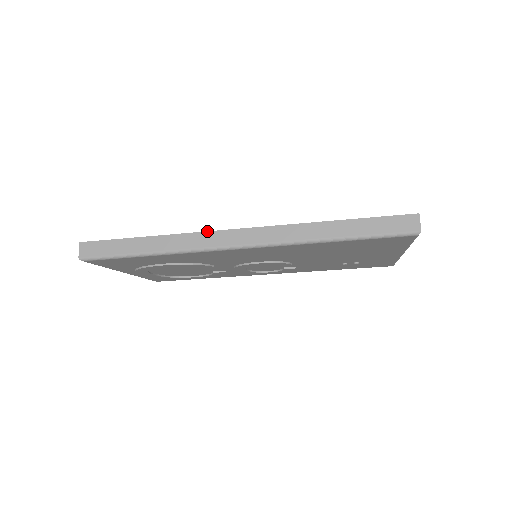
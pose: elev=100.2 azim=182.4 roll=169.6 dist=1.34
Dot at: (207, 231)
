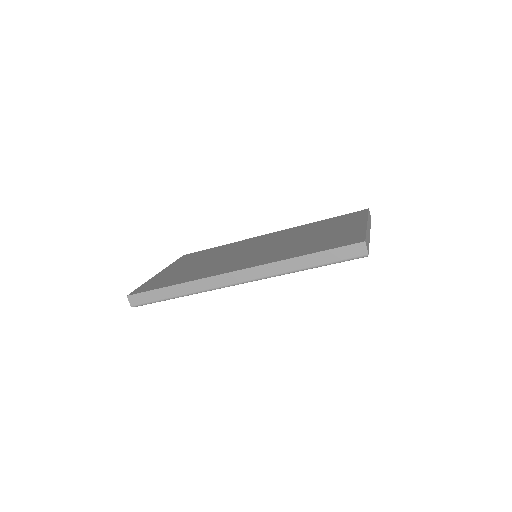
Dot at: (213, 276)
